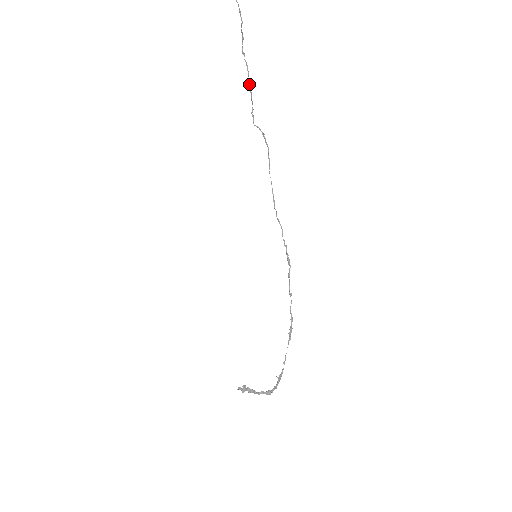
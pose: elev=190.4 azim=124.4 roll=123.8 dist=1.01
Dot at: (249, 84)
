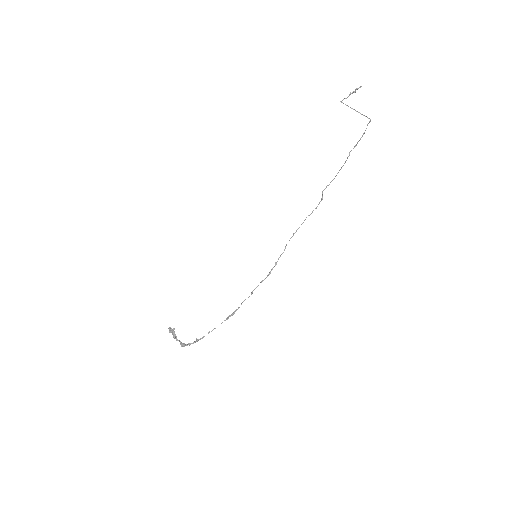
Dot at: occluded
